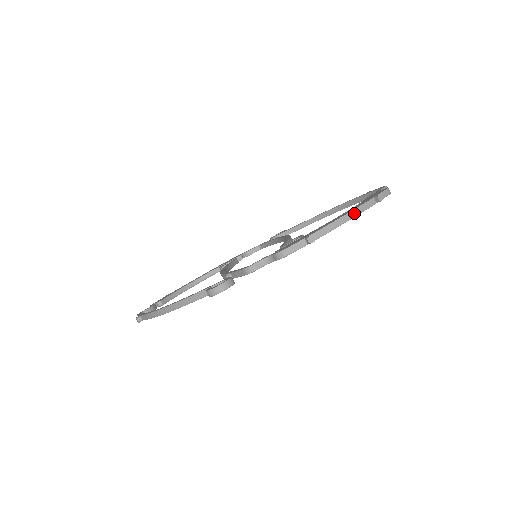
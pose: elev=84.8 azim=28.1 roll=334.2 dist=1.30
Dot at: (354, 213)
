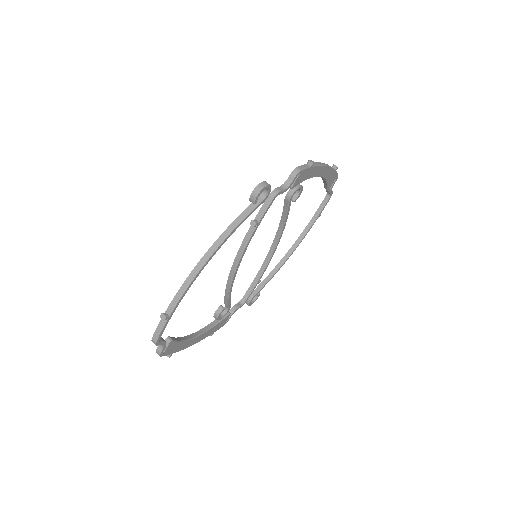
Dot at: (327, 165)
